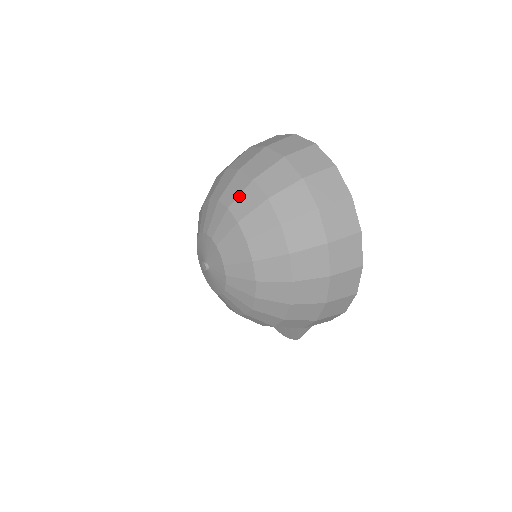
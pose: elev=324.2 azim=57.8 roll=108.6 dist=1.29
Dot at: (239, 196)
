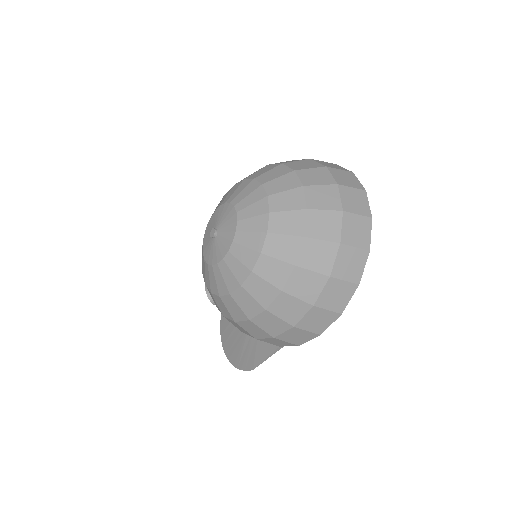
Dot at: (276, 178)
